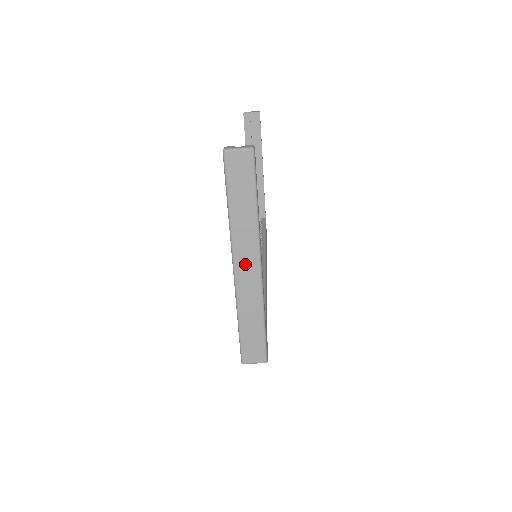
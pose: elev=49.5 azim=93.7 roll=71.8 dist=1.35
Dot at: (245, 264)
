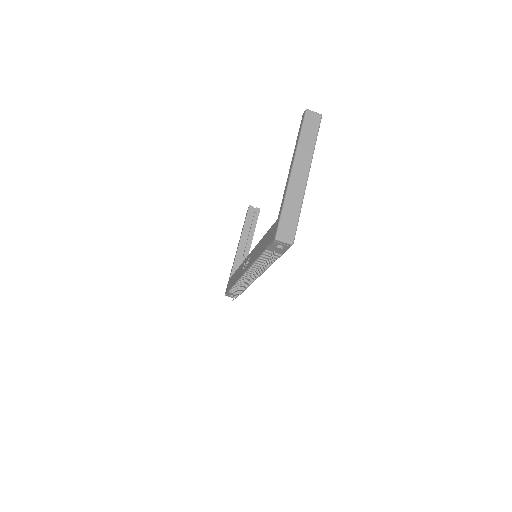
Dot at: (299, 171)
